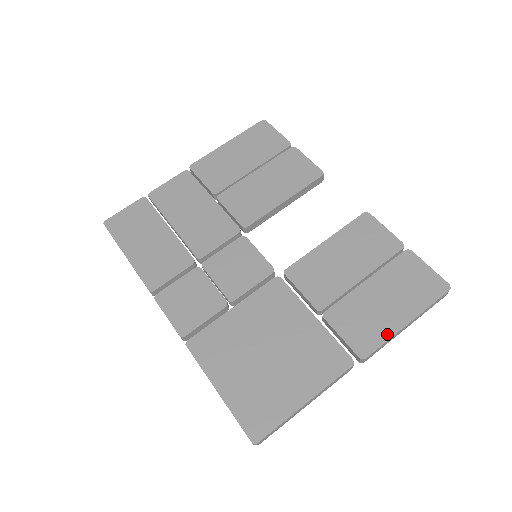
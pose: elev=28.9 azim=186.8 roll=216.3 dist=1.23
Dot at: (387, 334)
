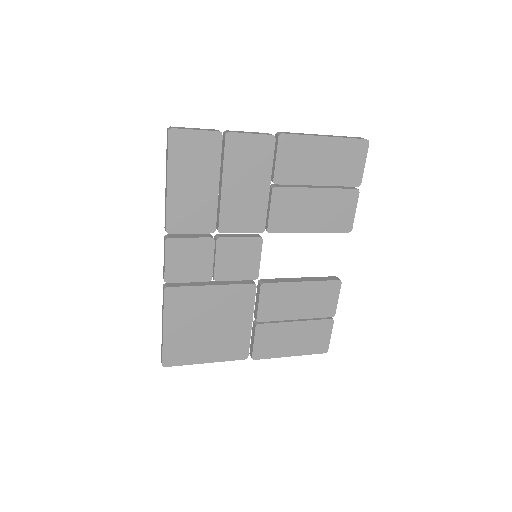
Dot at: (276, 355)
